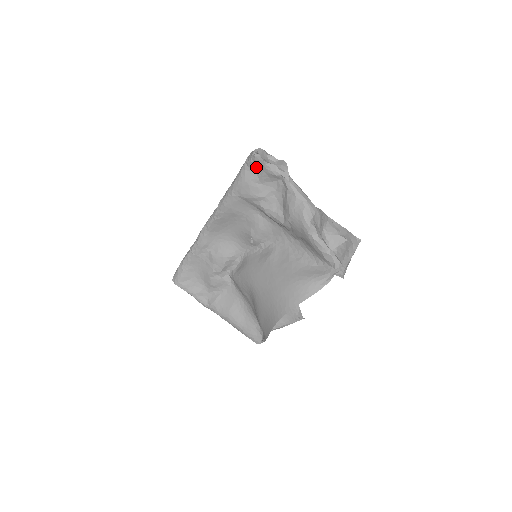
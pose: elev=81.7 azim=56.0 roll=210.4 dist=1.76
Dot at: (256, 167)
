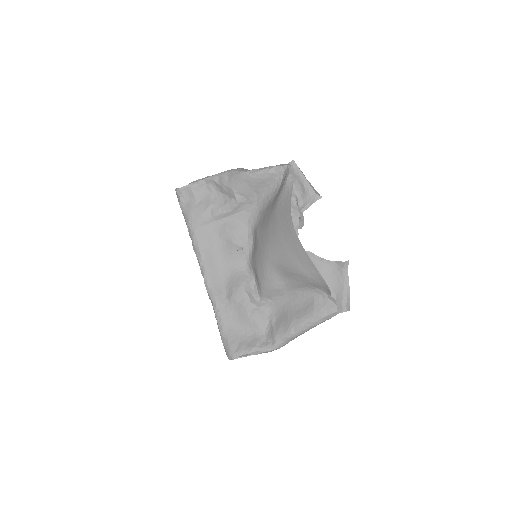
Dot at: (186, 196)
